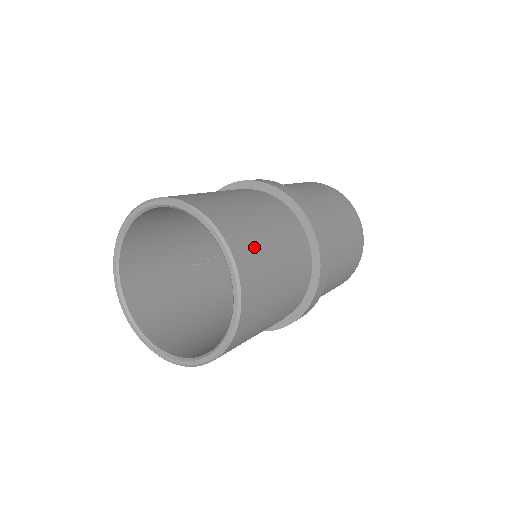
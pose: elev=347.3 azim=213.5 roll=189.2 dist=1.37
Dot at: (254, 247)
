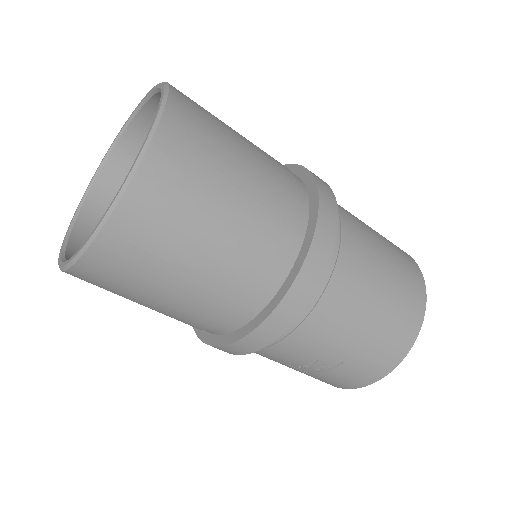
Dot at: (209, 118)
